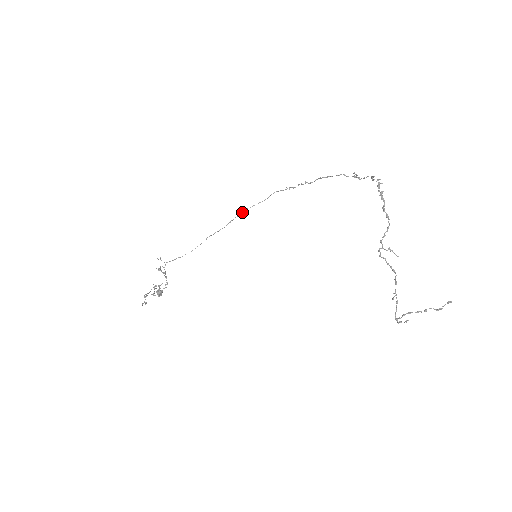
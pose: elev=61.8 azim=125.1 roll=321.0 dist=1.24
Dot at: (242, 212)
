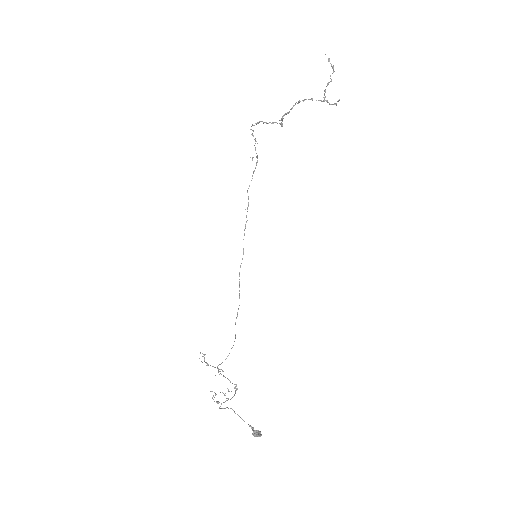
Dot at: occluded
